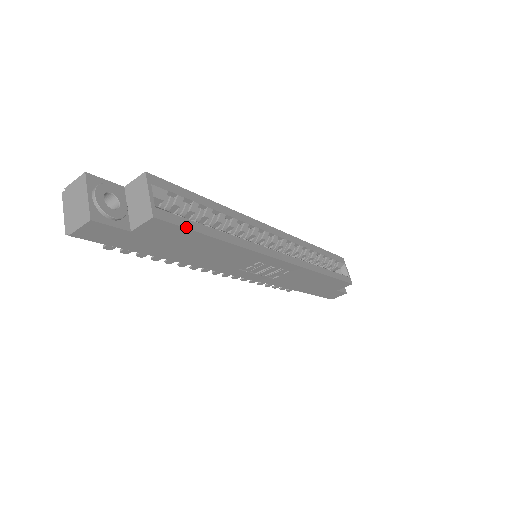
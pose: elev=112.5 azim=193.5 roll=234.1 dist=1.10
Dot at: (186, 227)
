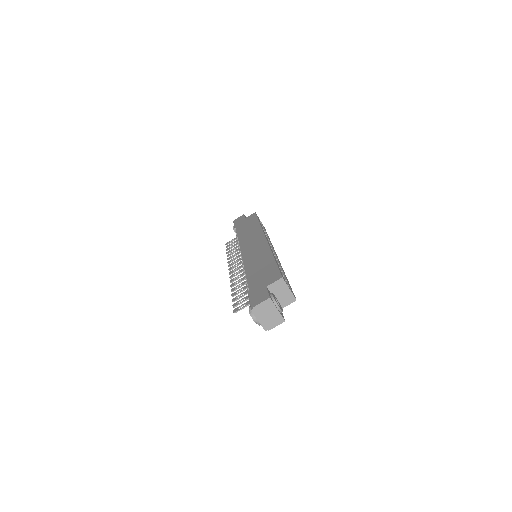
Dot at: occluded
